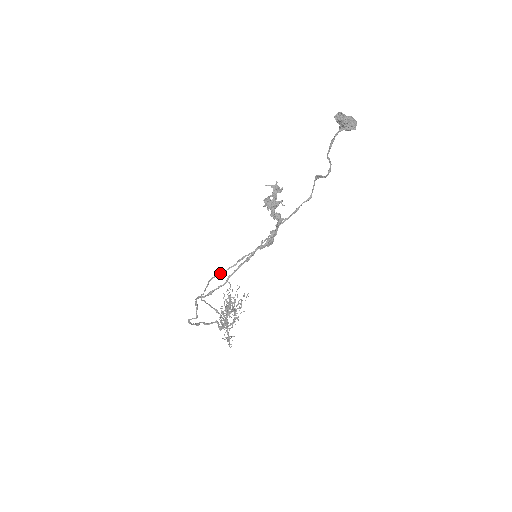
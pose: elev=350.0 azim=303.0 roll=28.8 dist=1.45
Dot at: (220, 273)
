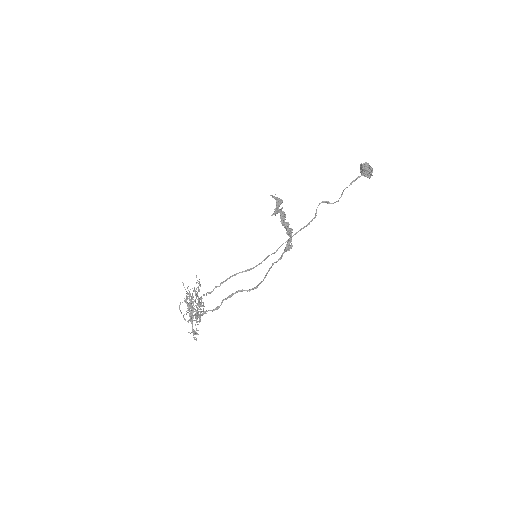
Dot at: (251, 269)
